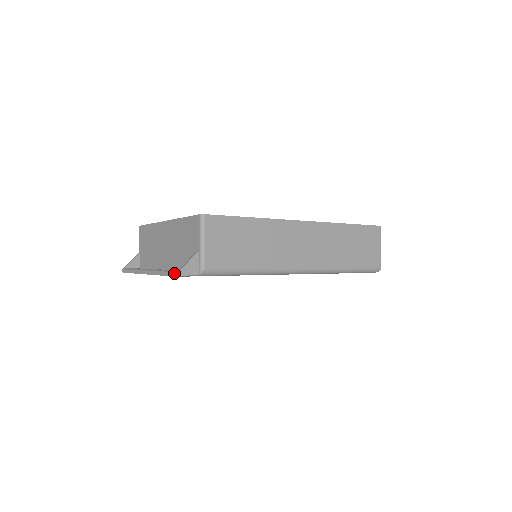
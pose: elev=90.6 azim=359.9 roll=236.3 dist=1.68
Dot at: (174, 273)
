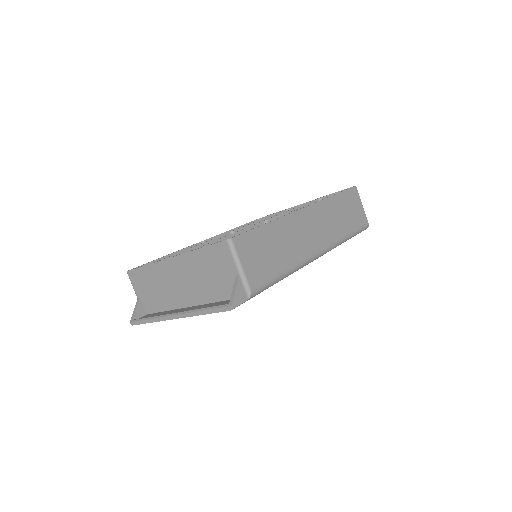
Dot at: (225, 308)
